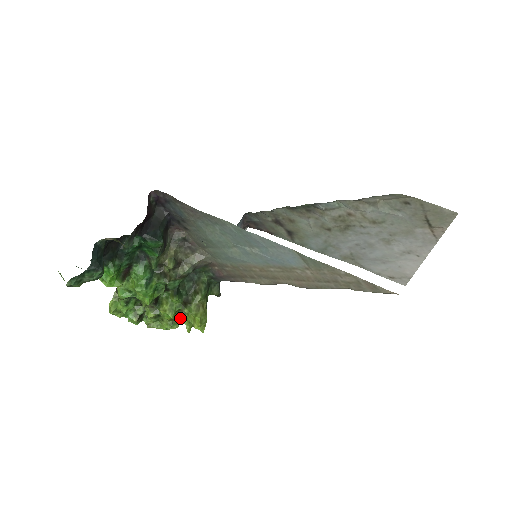
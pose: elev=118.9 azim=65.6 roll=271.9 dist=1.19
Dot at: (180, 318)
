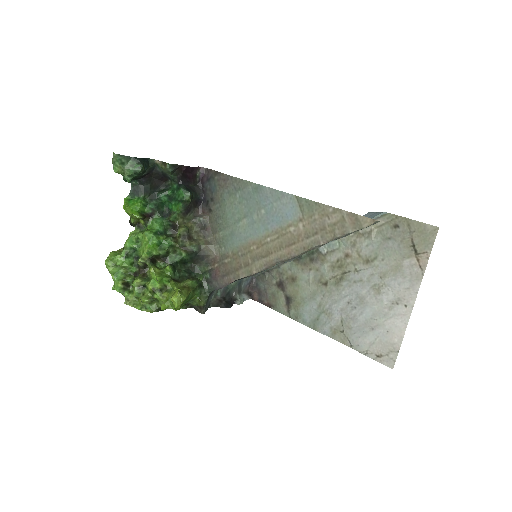
Dot at: (161, 293)
